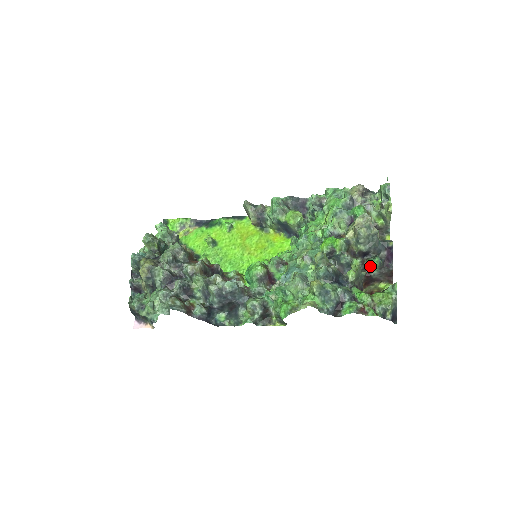
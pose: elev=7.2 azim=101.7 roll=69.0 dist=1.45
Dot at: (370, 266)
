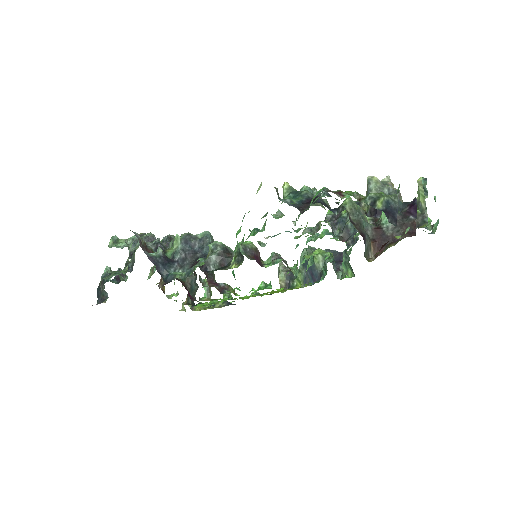
Dot at: (382, 218)
